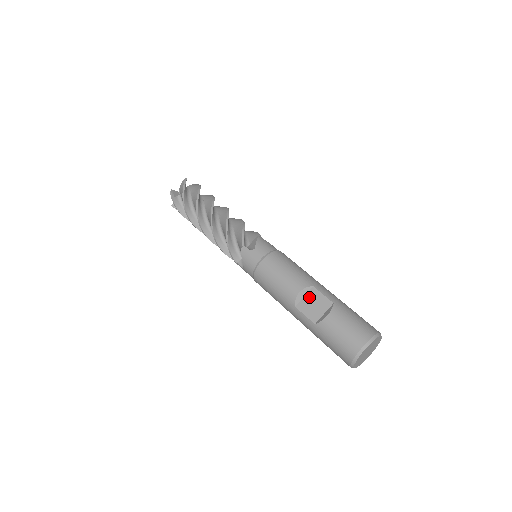
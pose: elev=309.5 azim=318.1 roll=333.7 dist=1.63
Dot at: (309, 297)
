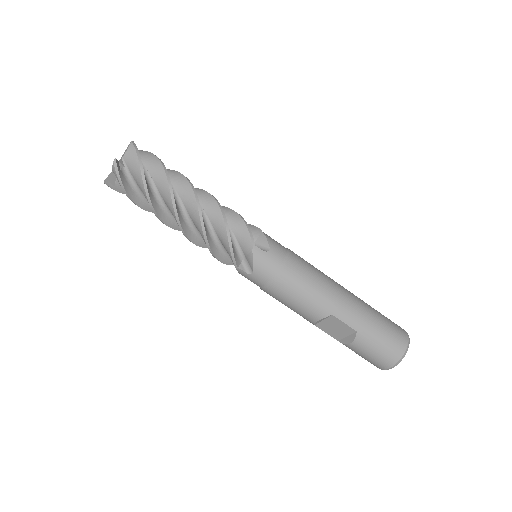
Dot at: (329, 322)
